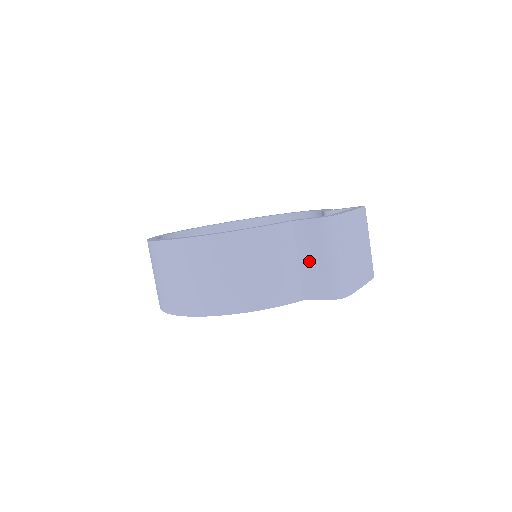
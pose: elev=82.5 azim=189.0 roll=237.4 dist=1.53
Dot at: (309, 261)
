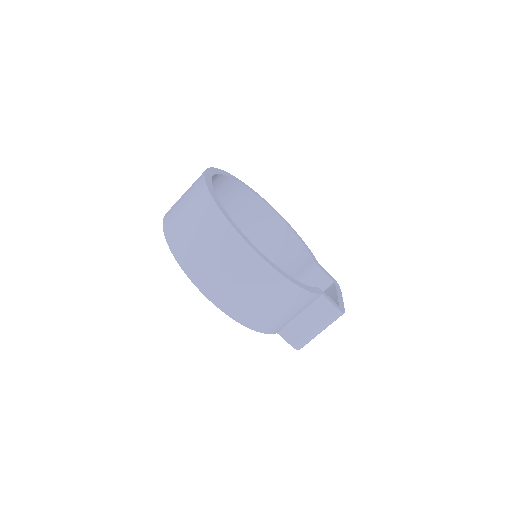
Dot at: (305, 320)
